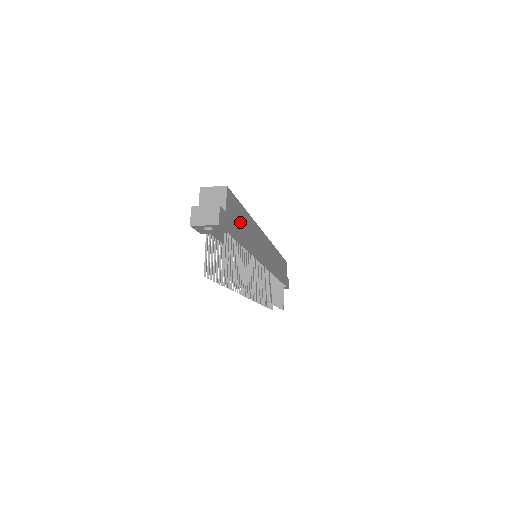
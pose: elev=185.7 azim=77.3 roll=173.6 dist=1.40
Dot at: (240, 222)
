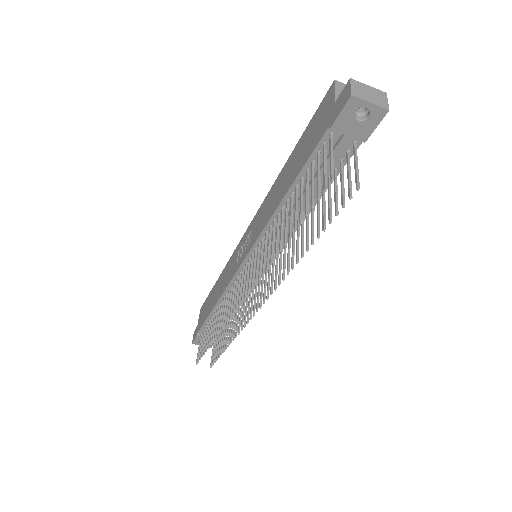
Dot at: occluded
